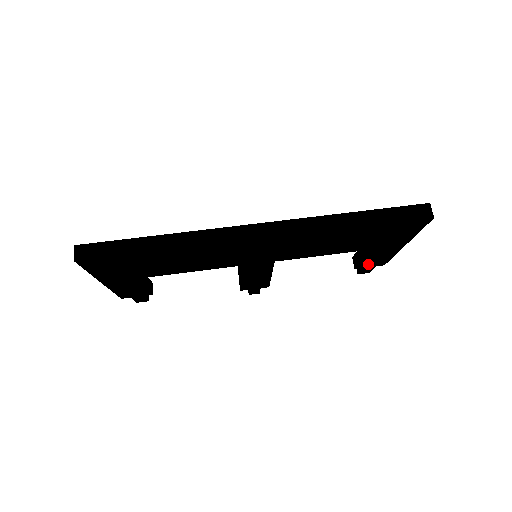
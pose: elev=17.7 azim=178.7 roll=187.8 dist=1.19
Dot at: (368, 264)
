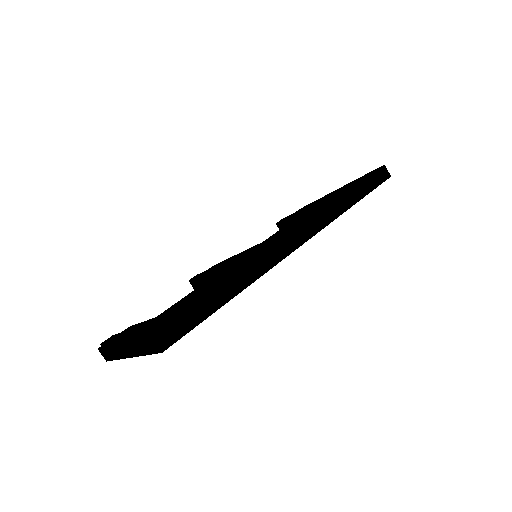
Dot at: occluded
